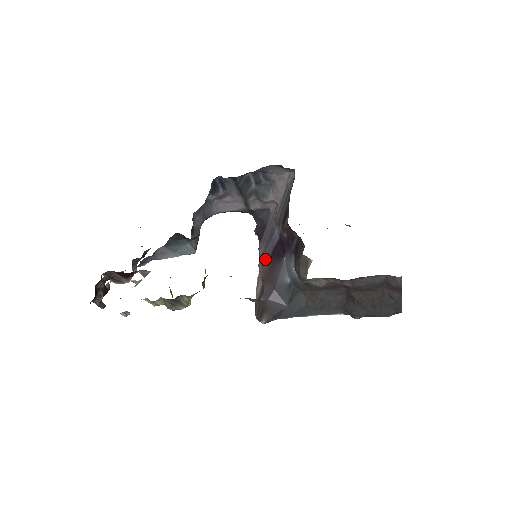
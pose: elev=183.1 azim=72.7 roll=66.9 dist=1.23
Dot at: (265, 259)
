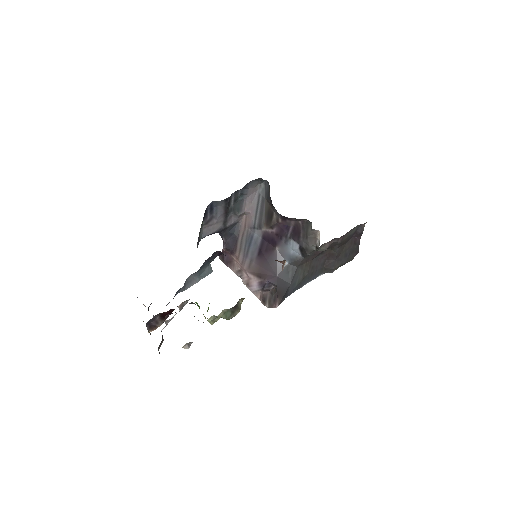
Dot at: (250, 261)
